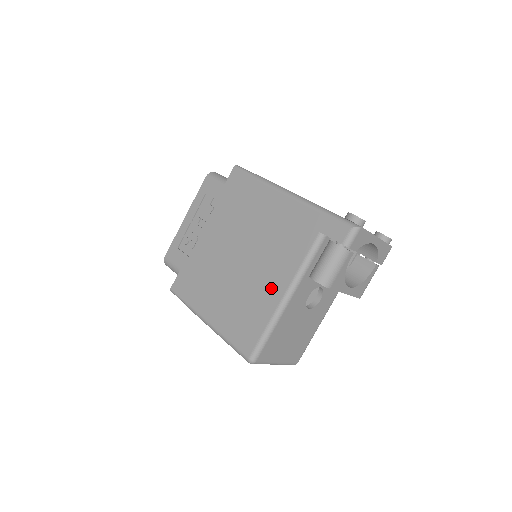
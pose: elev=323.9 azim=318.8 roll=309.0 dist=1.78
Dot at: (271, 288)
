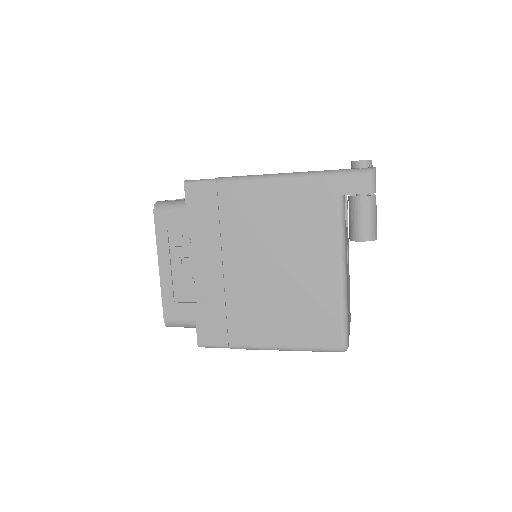
Dot at: (321, 275)
